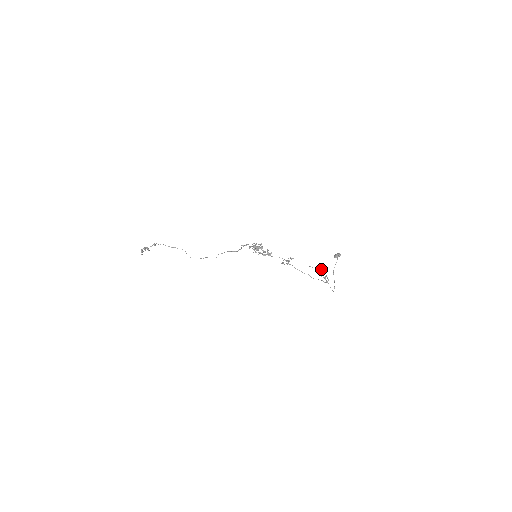
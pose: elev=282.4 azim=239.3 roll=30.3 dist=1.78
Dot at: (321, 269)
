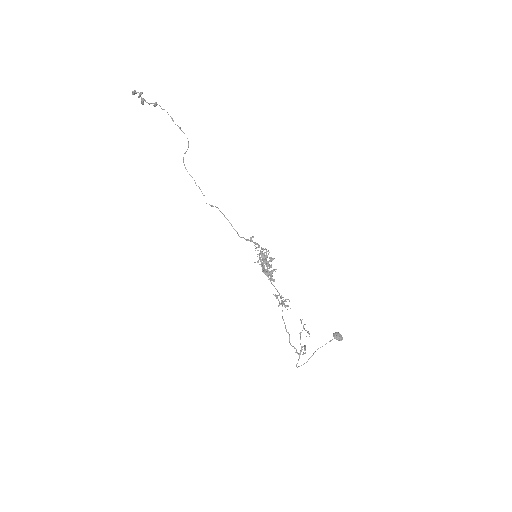
Dot at: occluded
